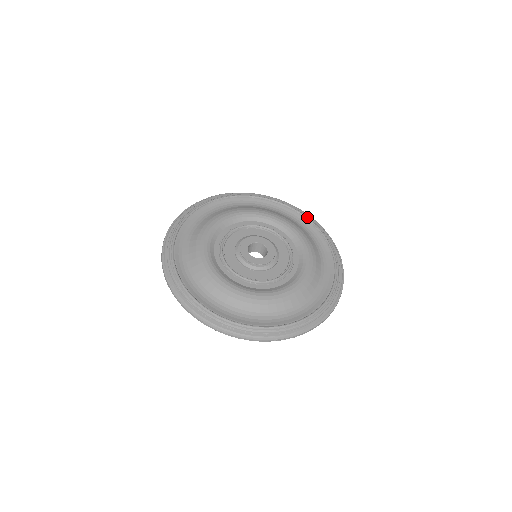
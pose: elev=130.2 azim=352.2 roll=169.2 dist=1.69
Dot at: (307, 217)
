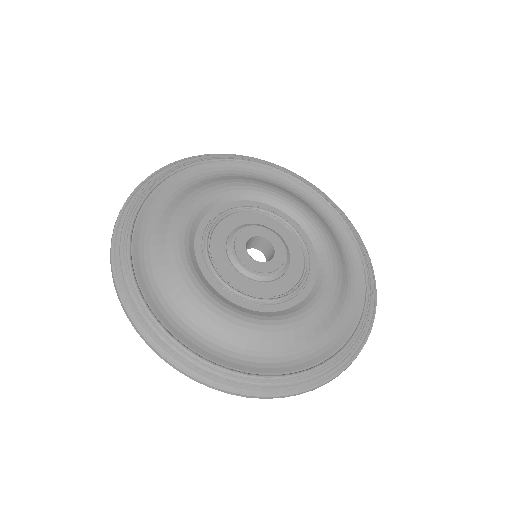
Dot at: (367, 305)
